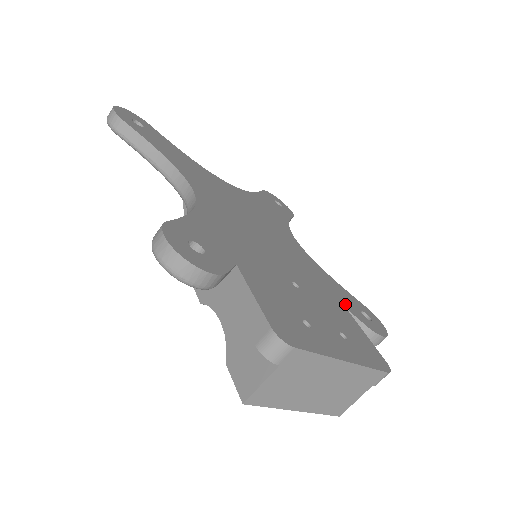
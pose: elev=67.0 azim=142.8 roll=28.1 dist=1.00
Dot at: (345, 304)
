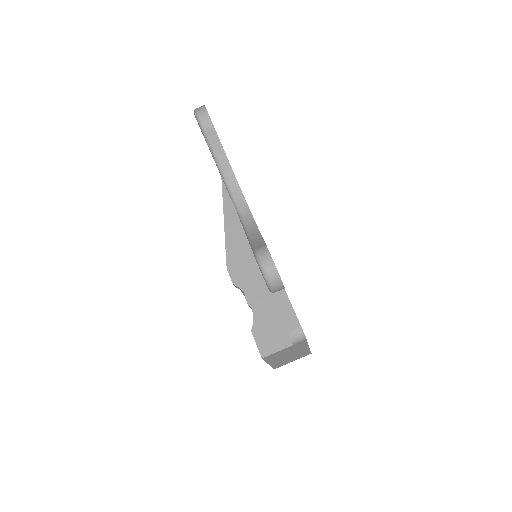
Dot at: occluded
